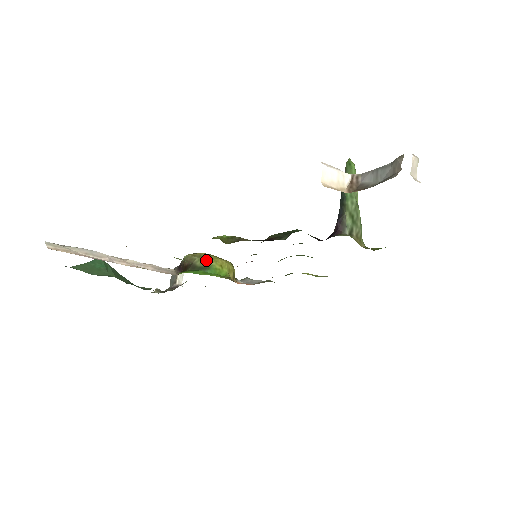
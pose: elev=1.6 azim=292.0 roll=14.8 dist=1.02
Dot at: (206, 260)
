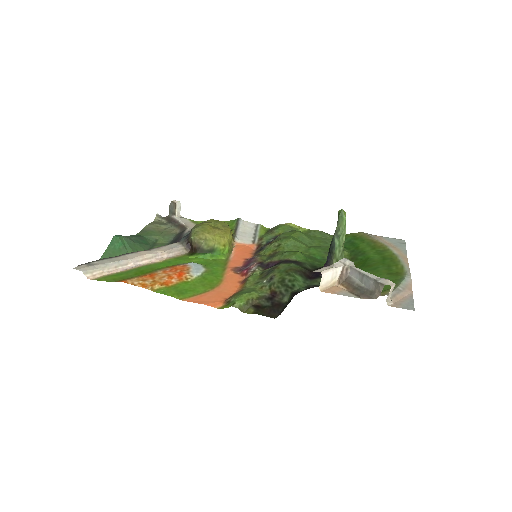
Dot at: (212, 244)
